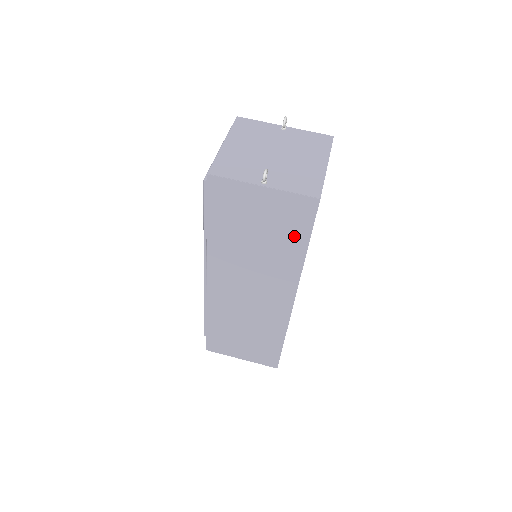
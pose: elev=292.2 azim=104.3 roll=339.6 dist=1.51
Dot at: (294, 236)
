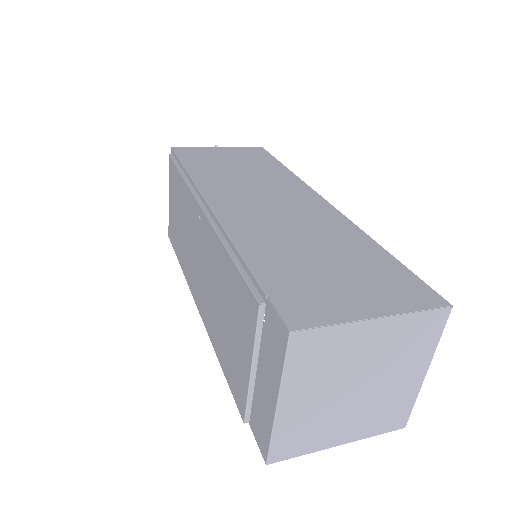
Dot at: (266, 162)
